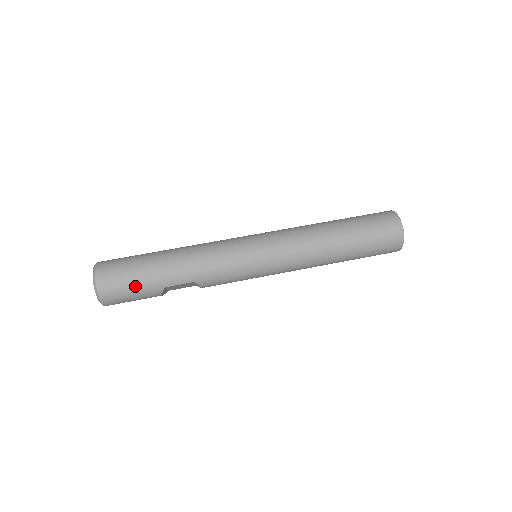
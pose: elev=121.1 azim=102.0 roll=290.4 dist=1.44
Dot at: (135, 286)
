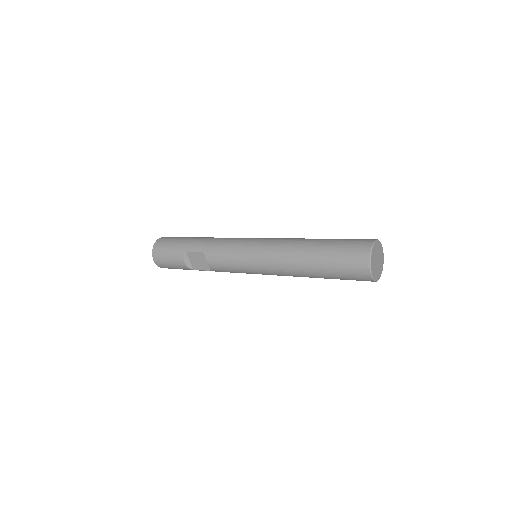
Dot at: (172, 246)
